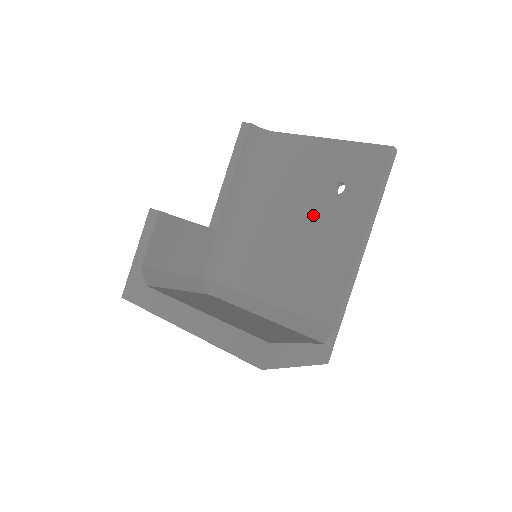
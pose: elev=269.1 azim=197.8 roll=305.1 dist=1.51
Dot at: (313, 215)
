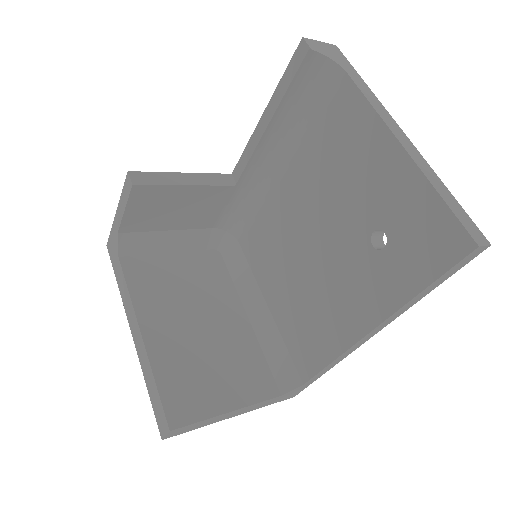
Dot at: (337, 248)
